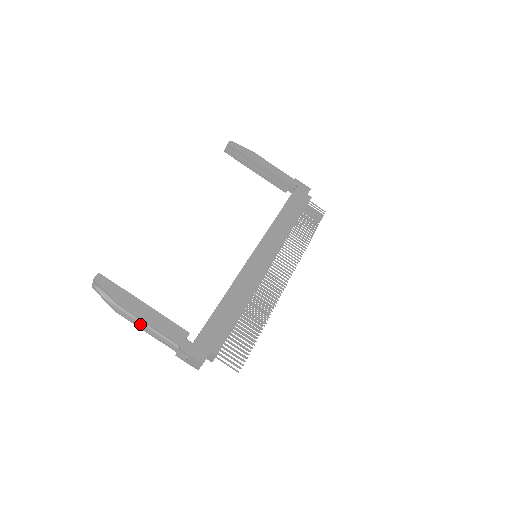
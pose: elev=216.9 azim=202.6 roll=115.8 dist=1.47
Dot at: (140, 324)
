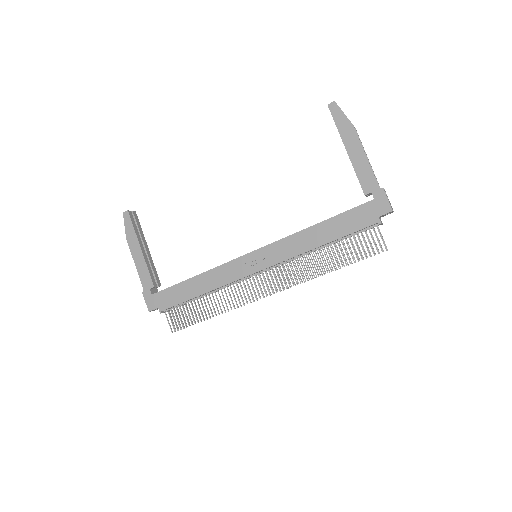
Dot at: occluded
